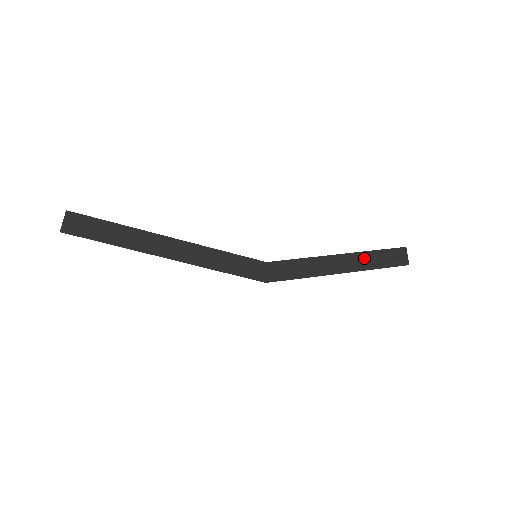
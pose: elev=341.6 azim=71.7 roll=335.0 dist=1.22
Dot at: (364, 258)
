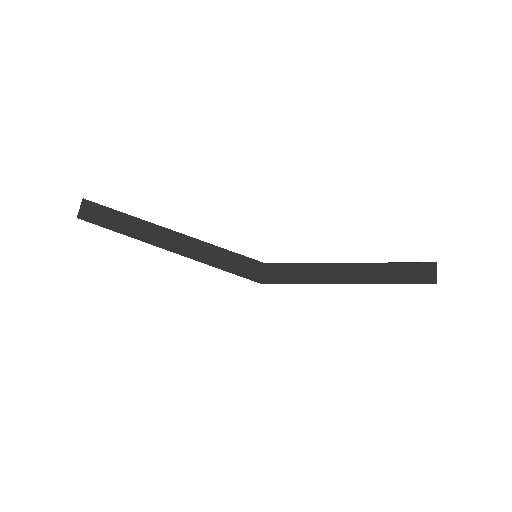
Dot at: (379, 270)
